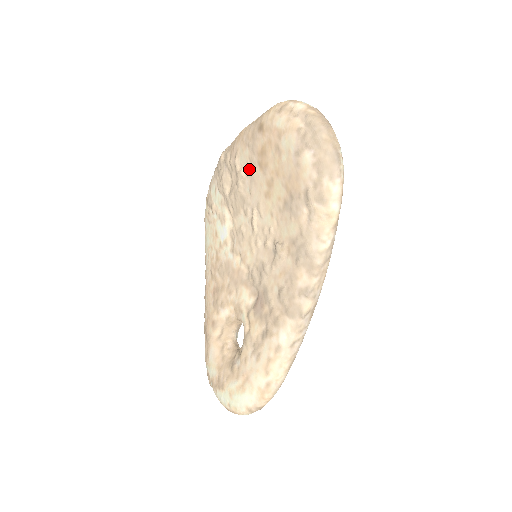
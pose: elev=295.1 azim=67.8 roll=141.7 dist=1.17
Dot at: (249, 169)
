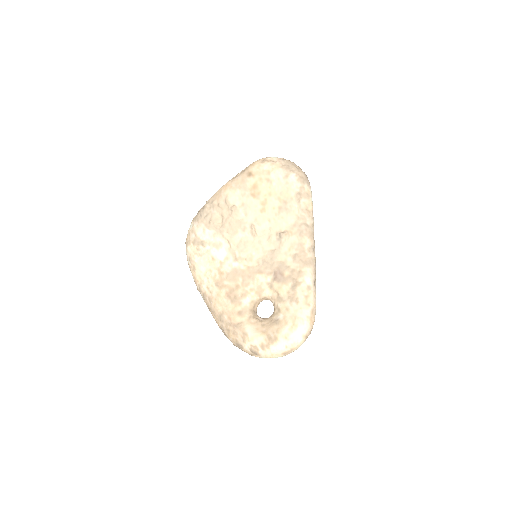
Dot at: (242, 202)
